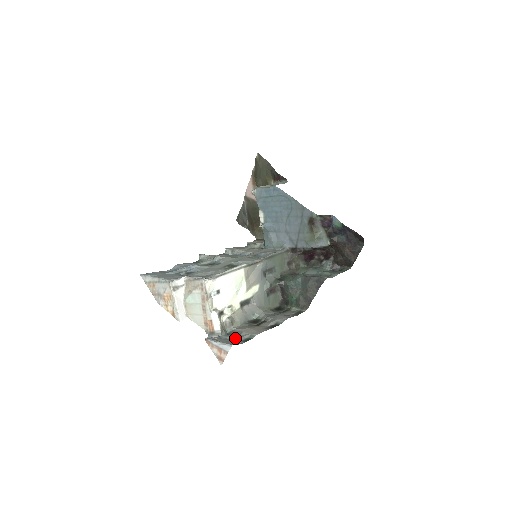
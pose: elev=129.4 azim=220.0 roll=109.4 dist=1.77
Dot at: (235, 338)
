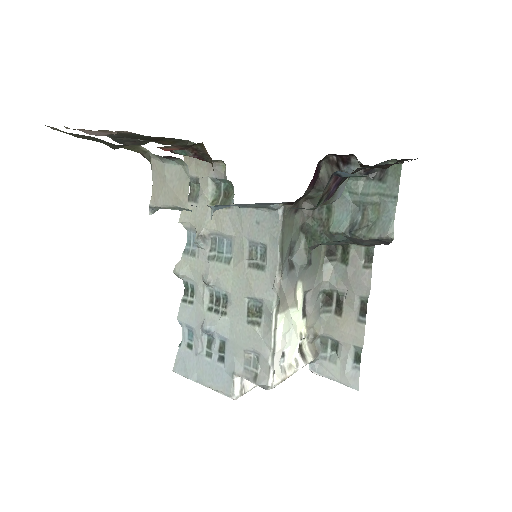
Dot at: (341, 358)
